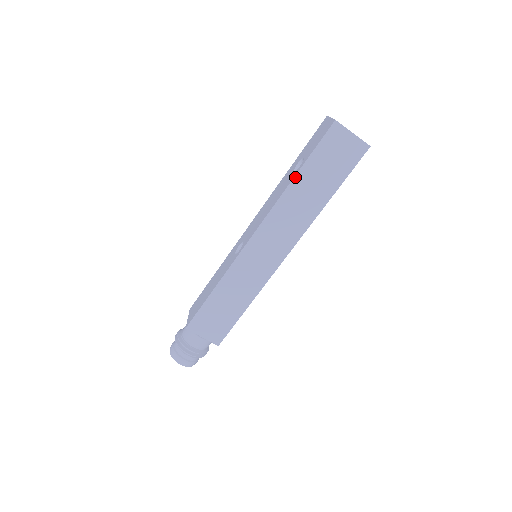
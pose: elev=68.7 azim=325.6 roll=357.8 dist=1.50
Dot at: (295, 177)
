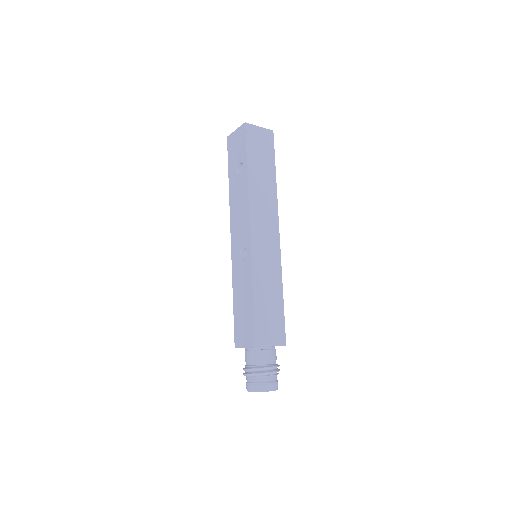
Dot at: (248, 172)
